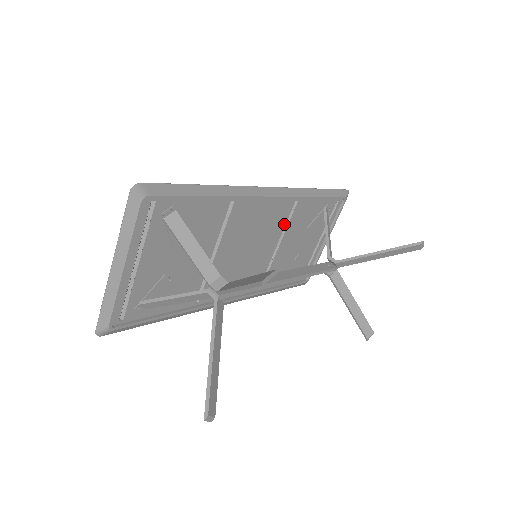
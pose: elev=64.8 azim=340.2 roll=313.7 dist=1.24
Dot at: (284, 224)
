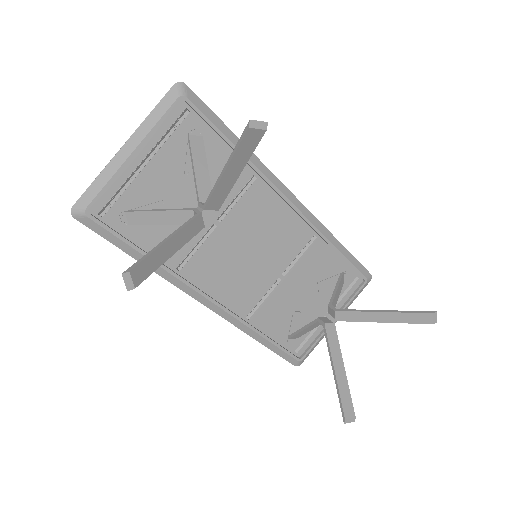
Dot at: (296, 254)
